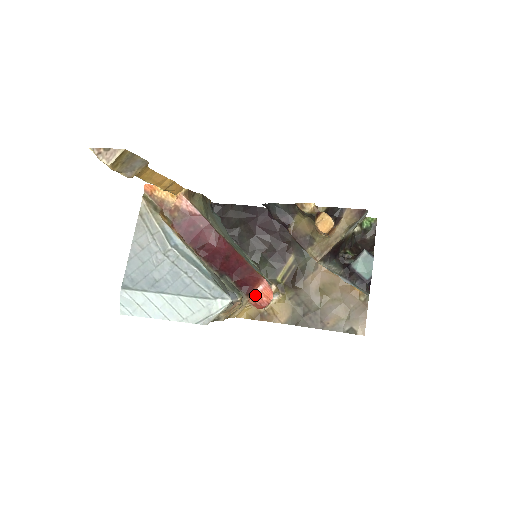
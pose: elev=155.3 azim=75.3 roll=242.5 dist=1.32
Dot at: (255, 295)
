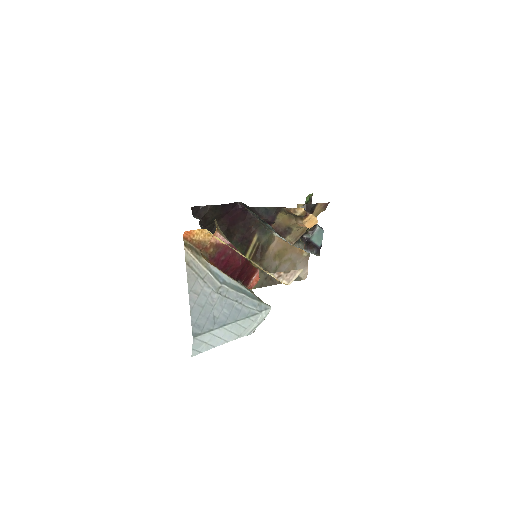
Dot at: (250, 283)
